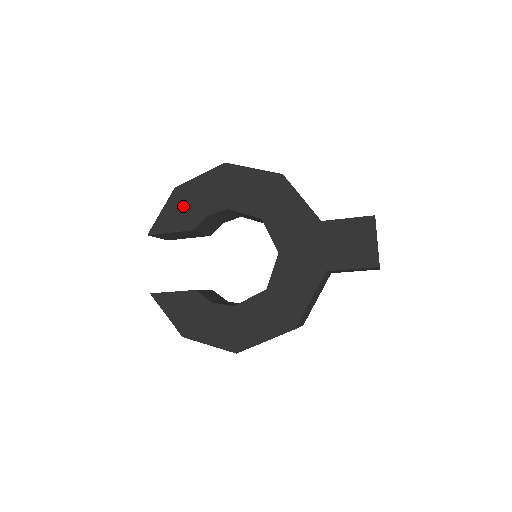
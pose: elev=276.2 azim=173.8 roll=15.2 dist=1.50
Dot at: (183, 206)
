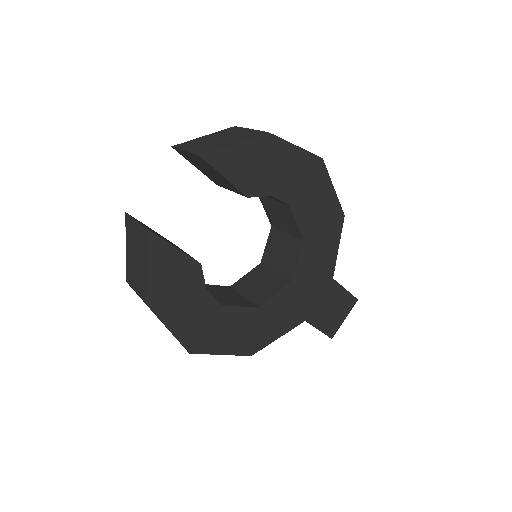
Dot at: (260, 162)
